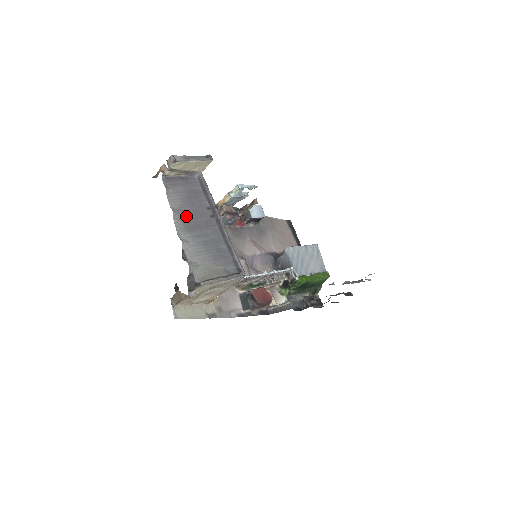
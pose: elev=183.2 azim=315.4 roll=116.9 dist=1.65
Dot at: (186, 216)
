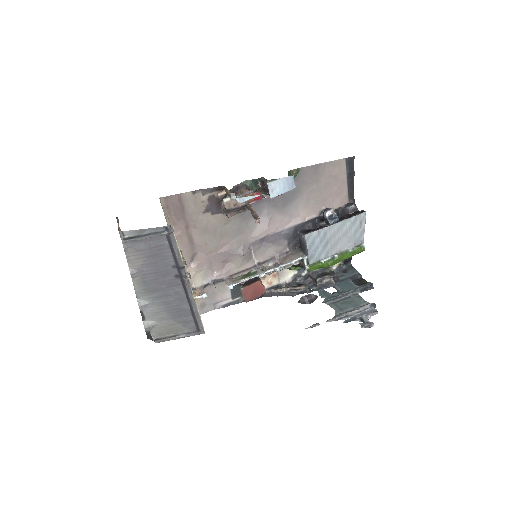
Dot at: (147, 277)
